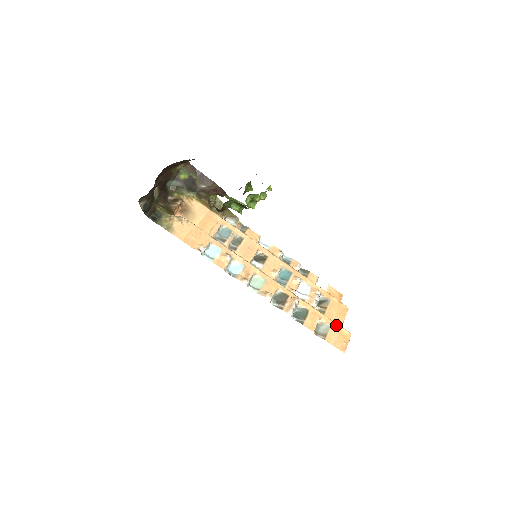
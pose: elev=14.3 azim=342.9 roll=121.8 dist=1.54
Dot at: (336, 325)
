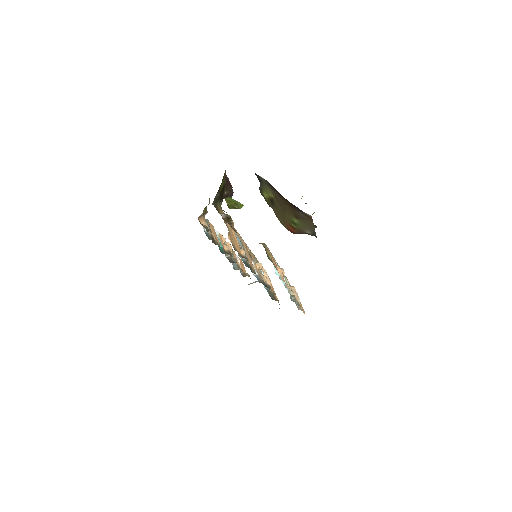
Dot at: occluded
